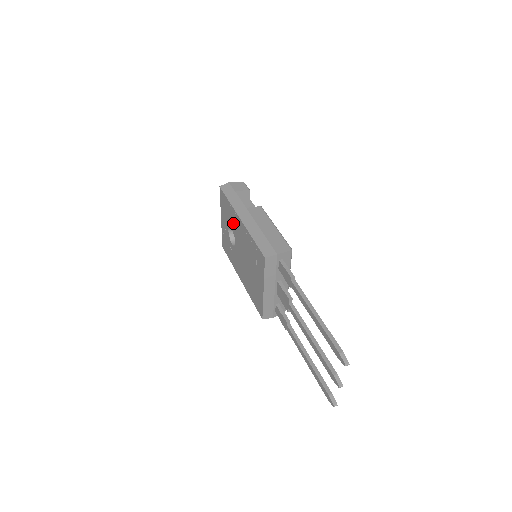
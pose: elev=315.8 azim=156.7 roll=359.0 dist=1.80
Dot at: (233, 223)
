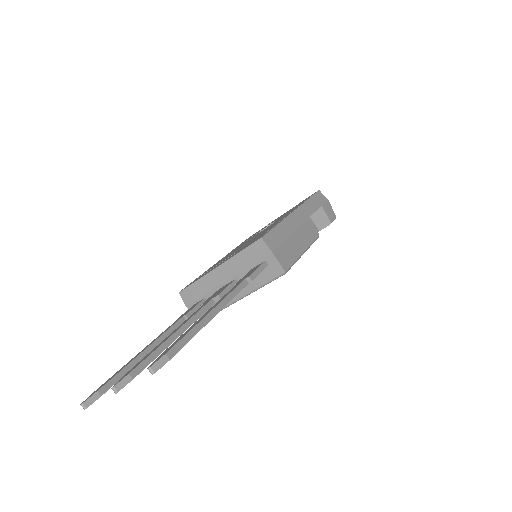
Dot at: (284, 215)
